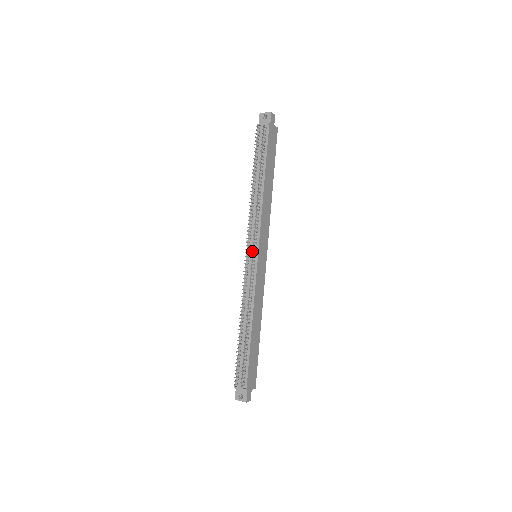
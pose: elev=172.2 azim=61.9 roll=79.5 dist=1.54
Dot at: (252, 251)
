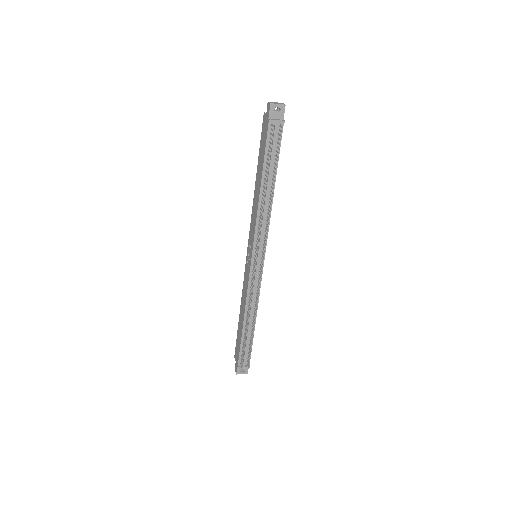
Dot at: (260, 257)
